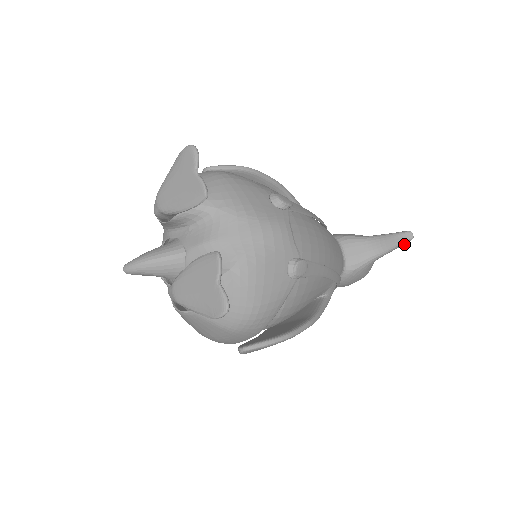
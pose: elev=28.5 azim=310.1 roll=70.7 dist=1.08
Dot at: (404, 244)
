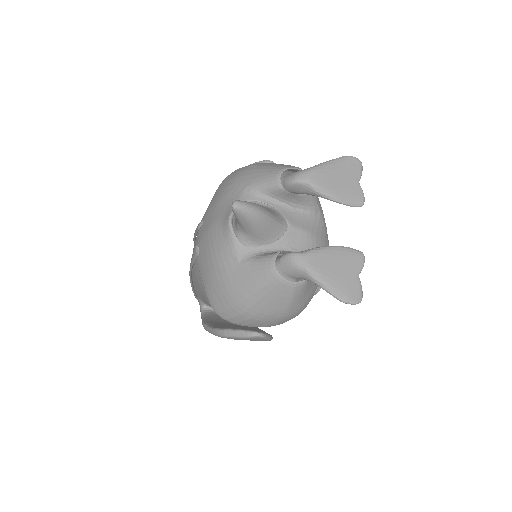
Dot at: occluded
